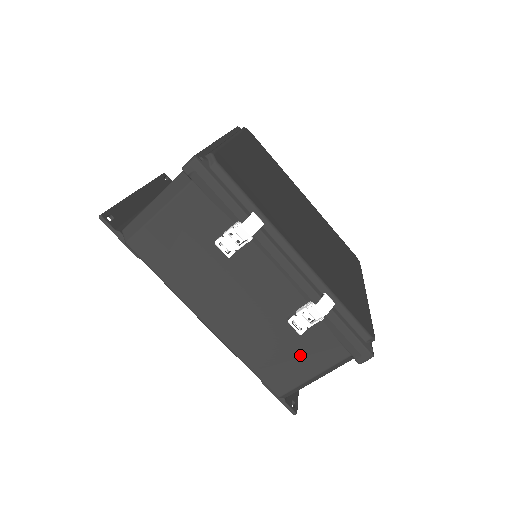
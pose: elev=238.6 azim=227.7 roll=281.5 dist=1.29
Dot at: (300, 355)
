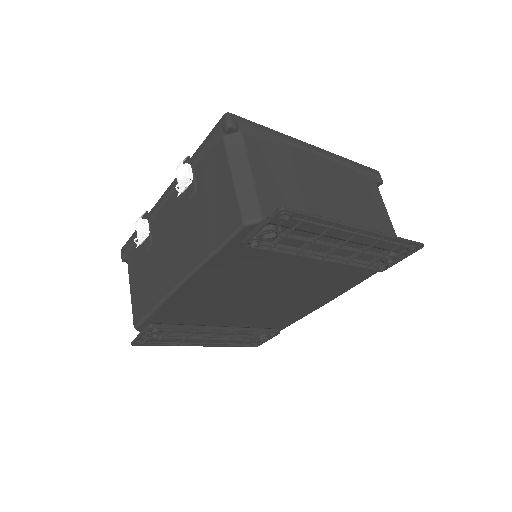
Dot at: (214, 191)
